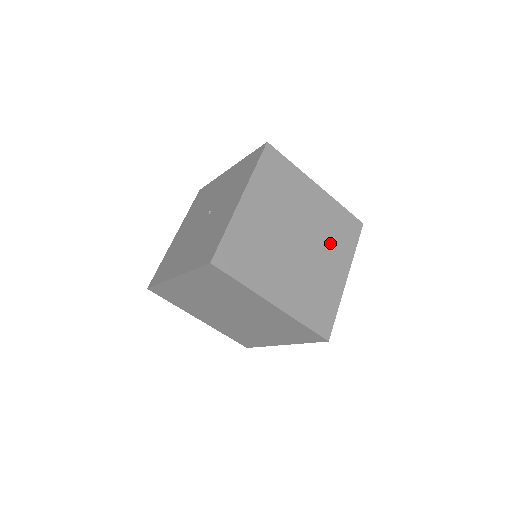
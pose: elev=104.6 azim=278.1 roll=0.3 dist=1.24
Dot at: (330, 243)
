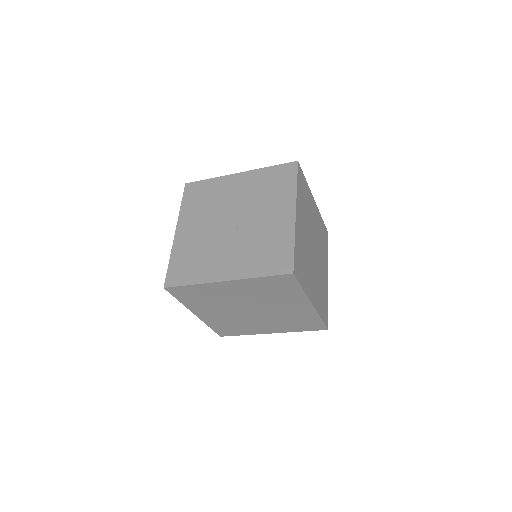
Dot at: (280, 322)
